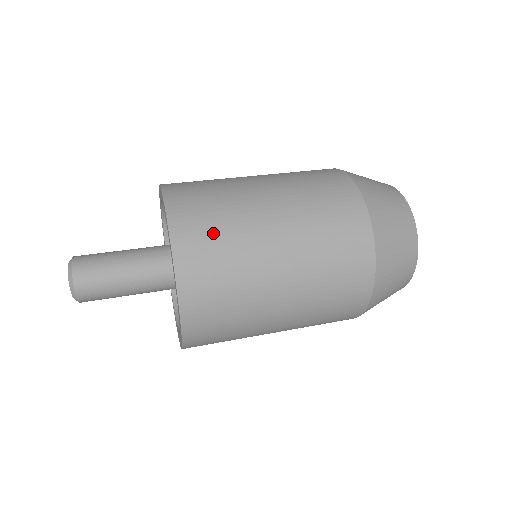
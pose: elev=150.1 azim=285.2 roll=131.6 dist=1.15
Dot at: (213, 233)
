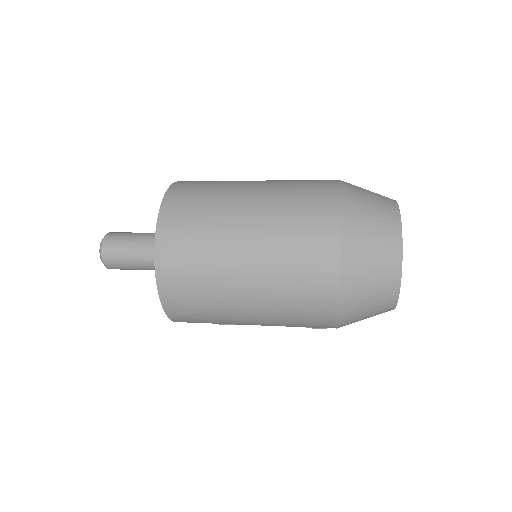
Dot at: occluded
